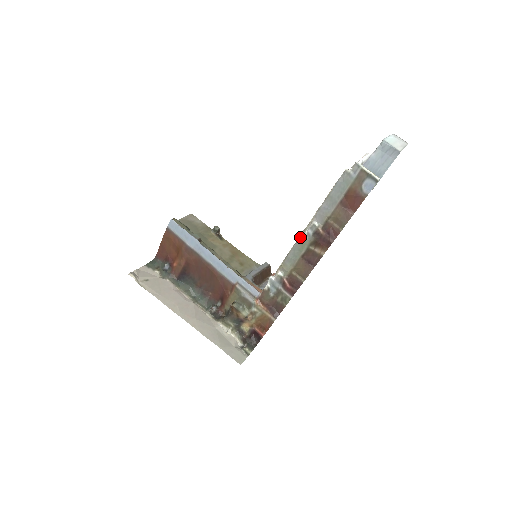
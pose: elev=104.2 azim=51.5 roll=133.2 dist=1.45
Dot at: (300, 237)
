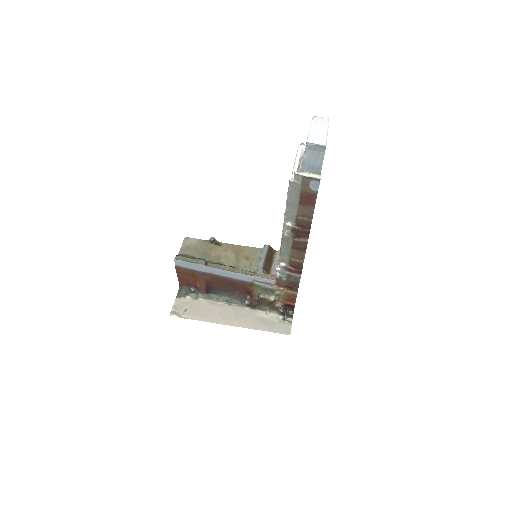
Dot at: (282, 237)
